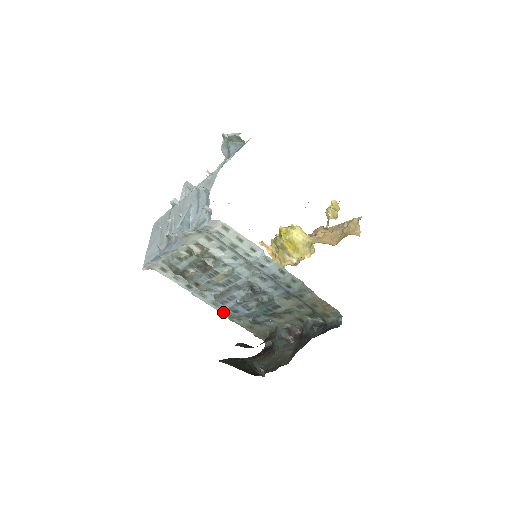
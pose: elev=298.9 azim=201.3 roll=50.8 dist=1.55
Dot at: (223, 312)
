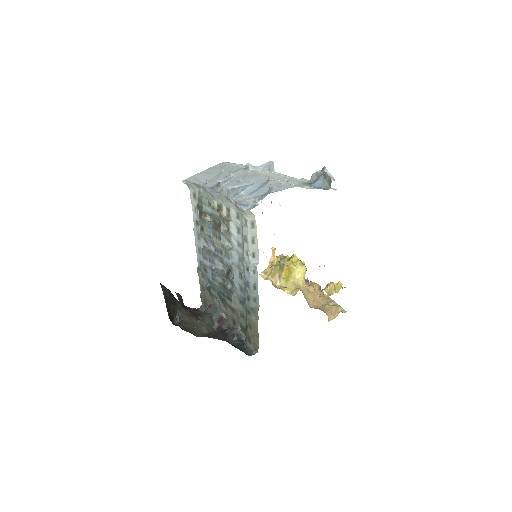
Dot at: (199, 260)
